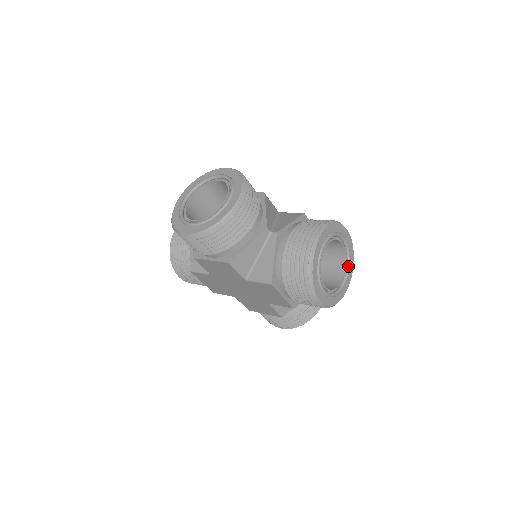
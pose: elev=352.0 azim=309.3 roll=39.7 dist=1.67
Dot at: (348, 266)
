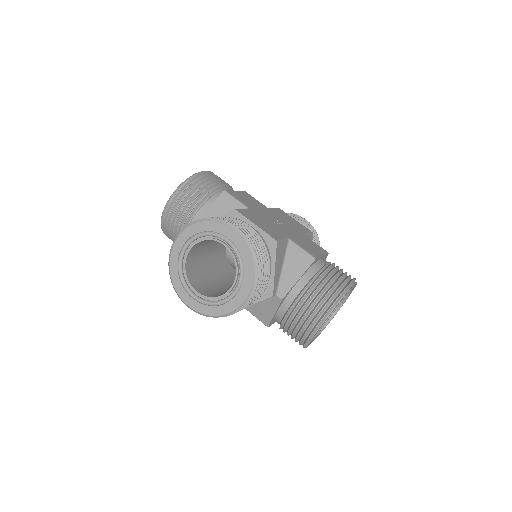
Dot at: occluded
